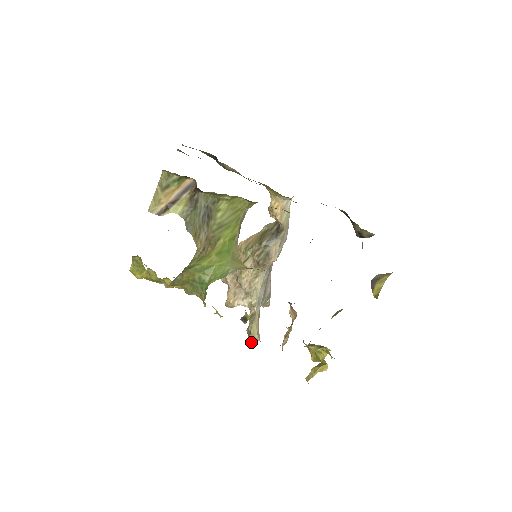
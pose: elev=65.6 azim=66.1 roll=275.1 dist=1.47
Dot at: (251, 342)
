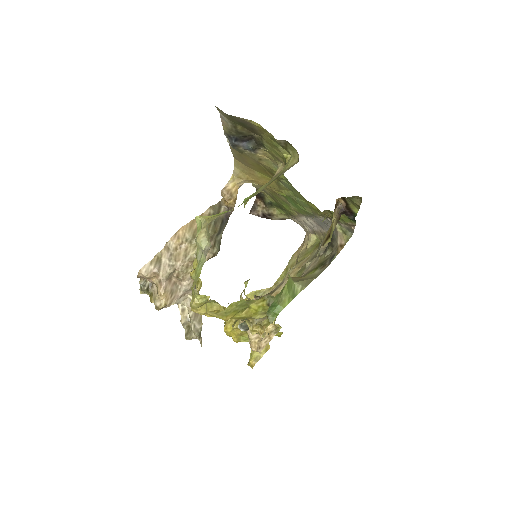
Dot at: occluded
